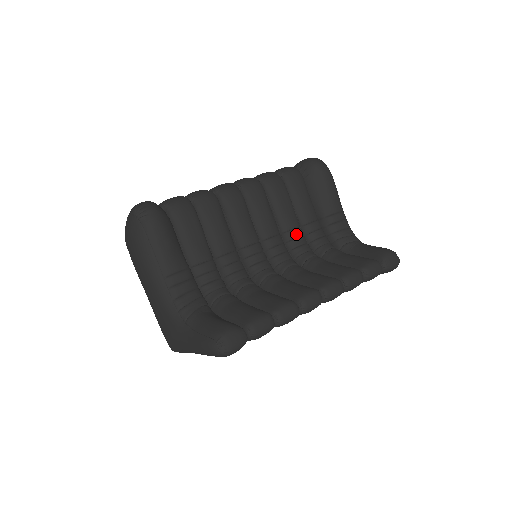
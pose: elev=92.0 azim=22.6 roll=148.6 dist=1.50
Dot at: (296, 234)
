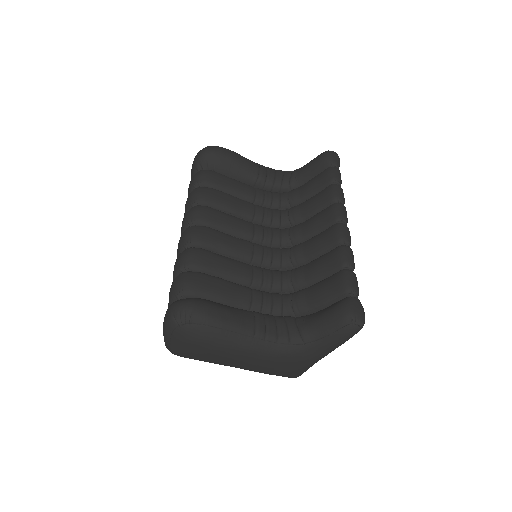
Dot at: (261, 211)
